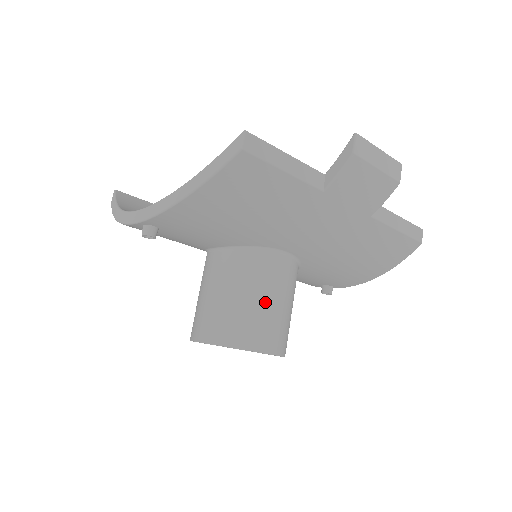
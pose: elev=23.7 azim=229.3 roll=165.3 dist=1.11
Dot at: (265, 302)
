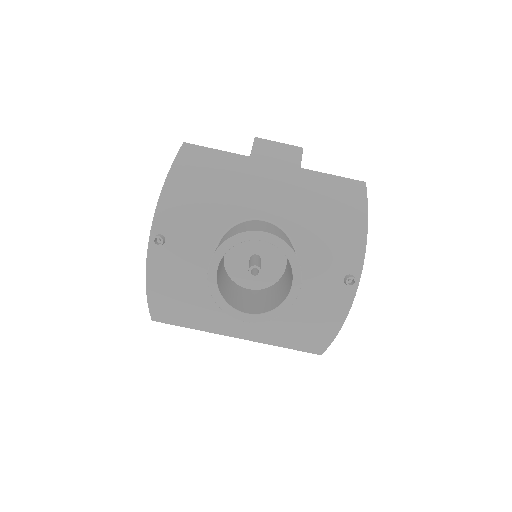
Dot at: (252, 225)
